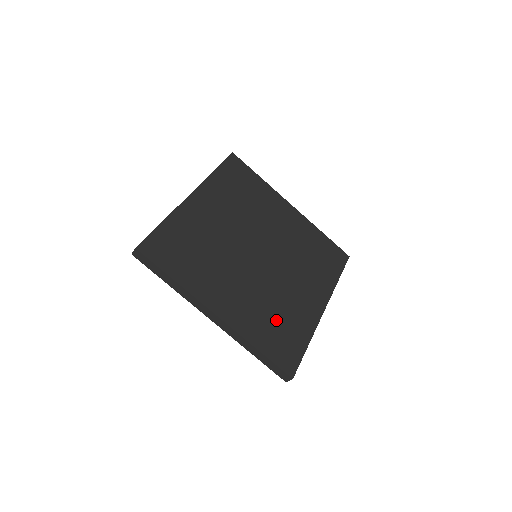
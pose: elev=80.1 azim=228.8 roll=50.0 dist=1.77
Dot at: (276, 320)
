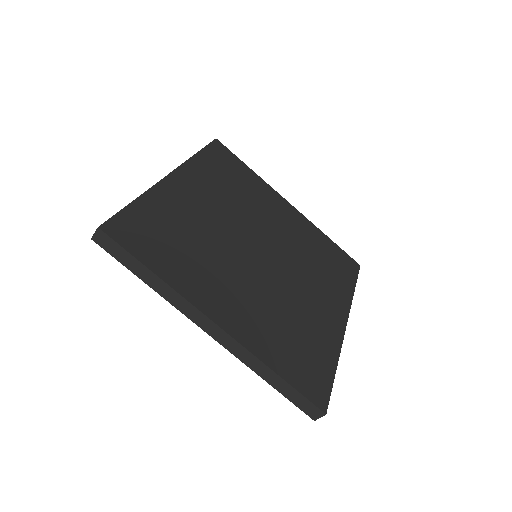
Dot at: (293, 334)
